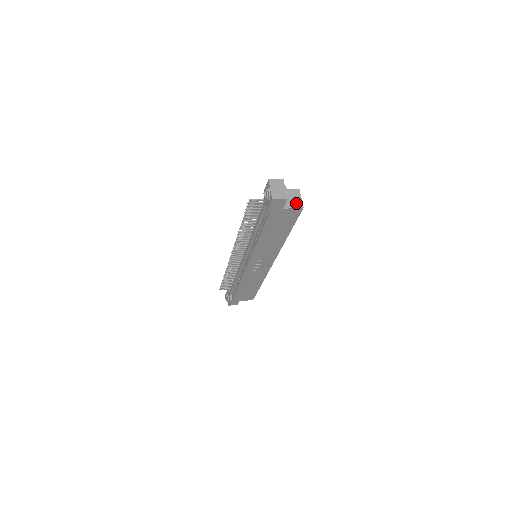
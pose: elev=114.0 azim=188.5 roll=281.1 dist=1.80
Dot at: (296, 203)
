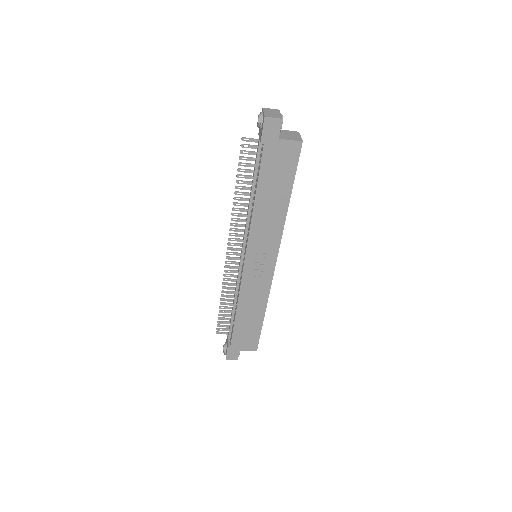
Dot at: (294, 138)
